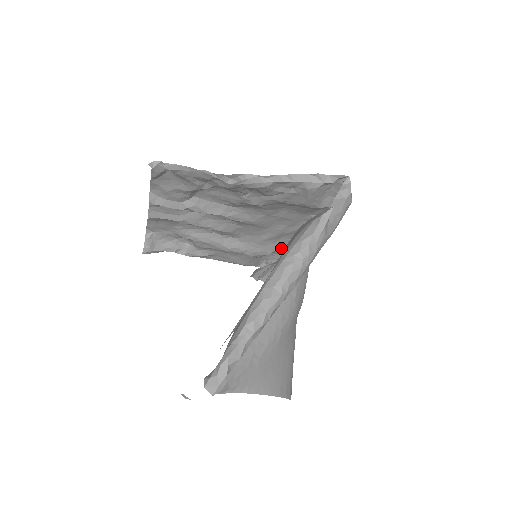
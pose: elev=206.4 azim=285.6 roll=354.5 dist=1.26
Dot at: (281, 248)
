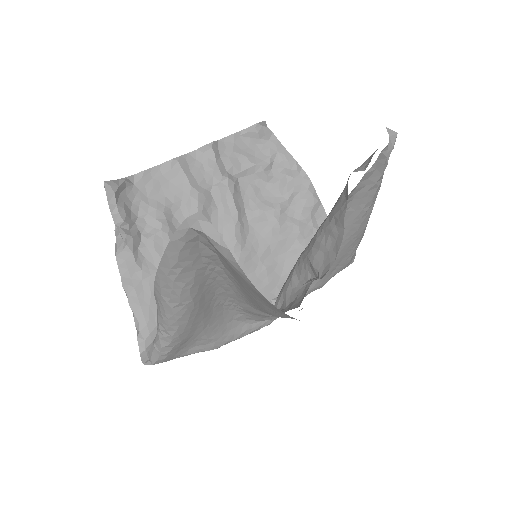
Dot at: occluded
